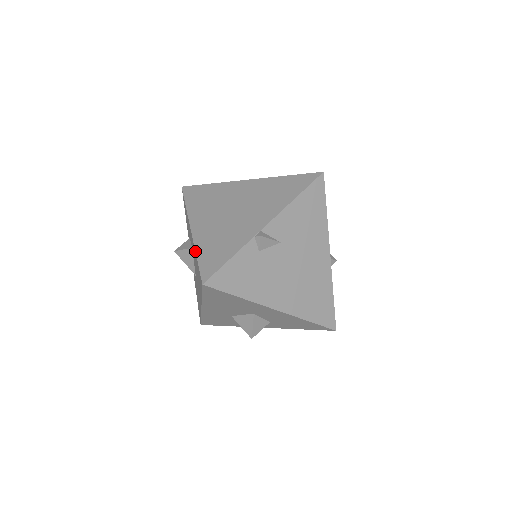
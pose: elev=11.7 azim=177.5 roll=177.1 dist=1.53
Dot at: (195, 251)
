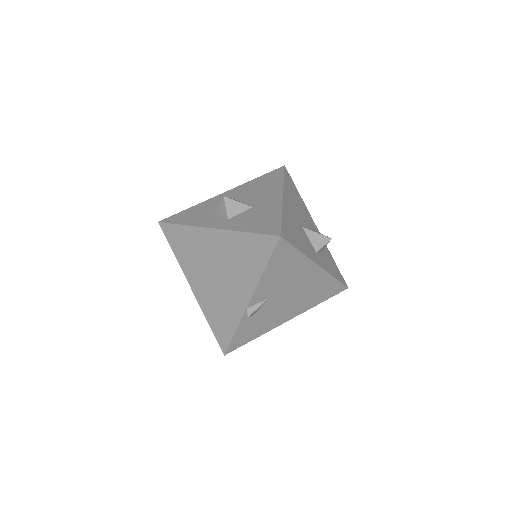
Dot at: occluded
